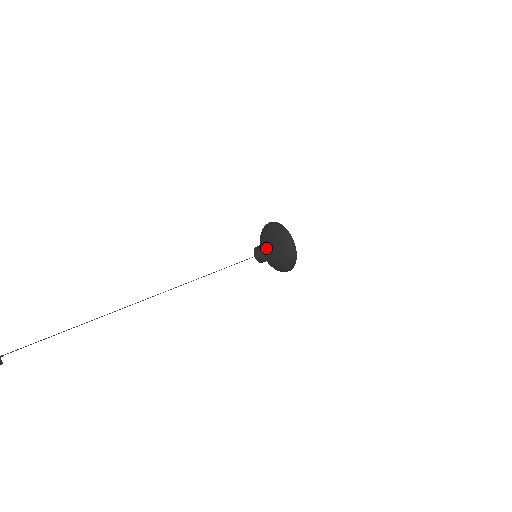
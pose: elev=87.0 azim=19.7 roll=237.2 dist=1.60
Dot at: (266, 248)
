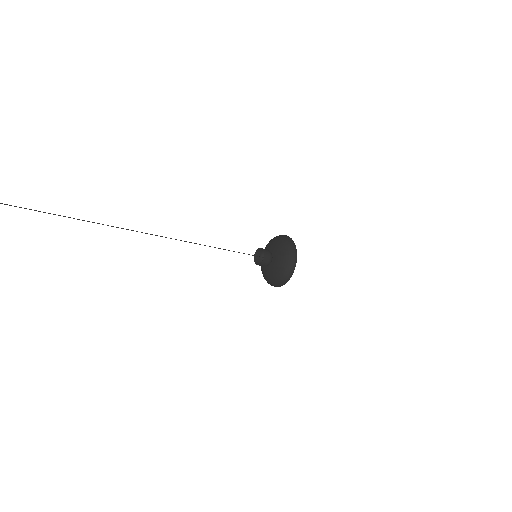
Dot at: (268, 260)
